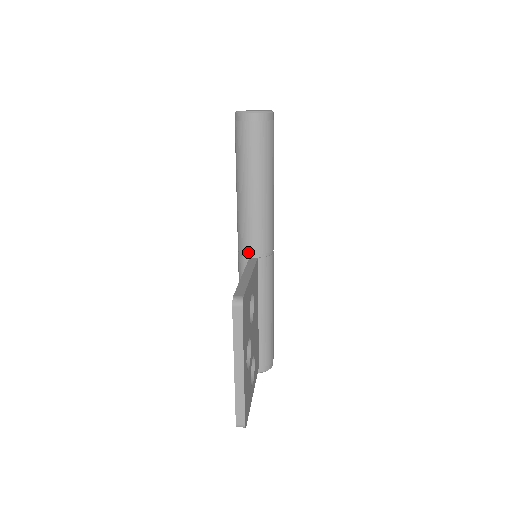
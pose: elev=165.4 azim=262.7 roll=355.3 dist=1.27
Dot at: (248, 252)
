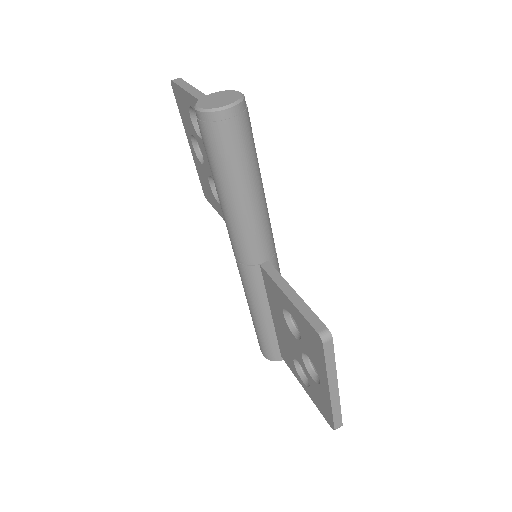
Dot at: (257, 260)
